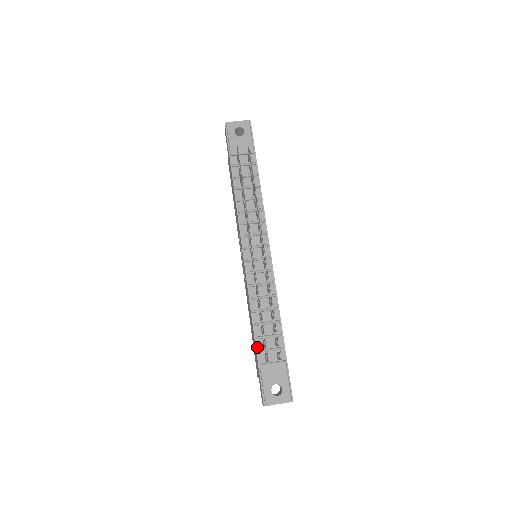
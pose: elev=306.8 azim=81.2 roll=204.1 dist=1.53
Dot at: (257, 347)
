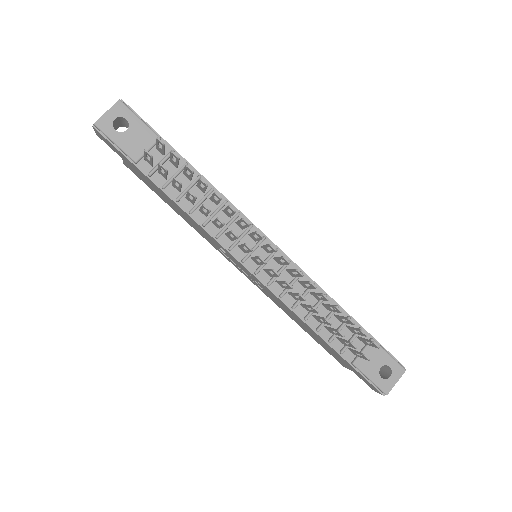
Dot at: (336, 349)
